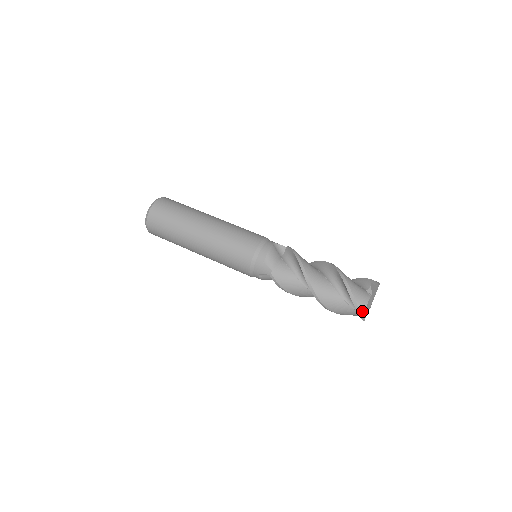
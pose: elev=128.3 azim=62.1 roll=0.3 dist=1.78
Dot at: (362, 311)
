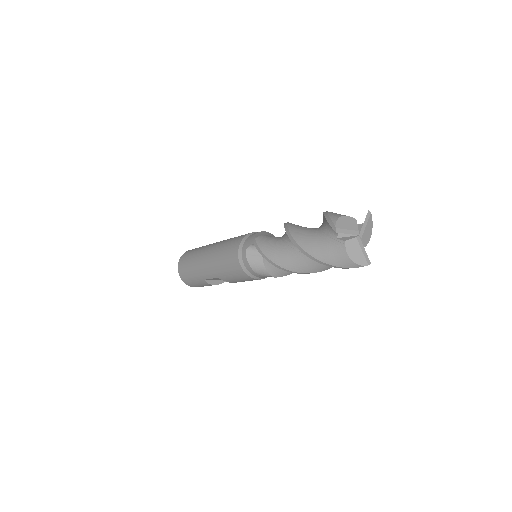
Dot at: (333, 219)
